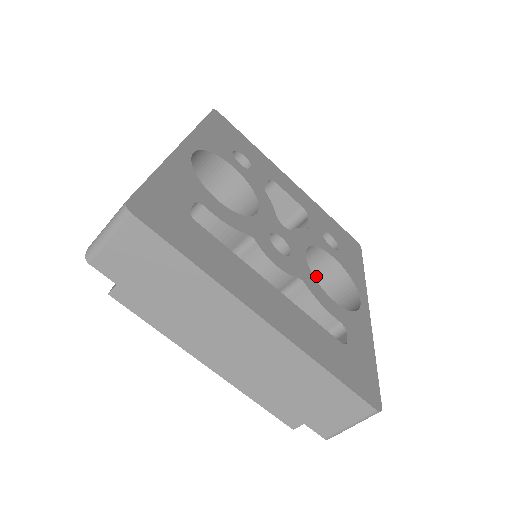
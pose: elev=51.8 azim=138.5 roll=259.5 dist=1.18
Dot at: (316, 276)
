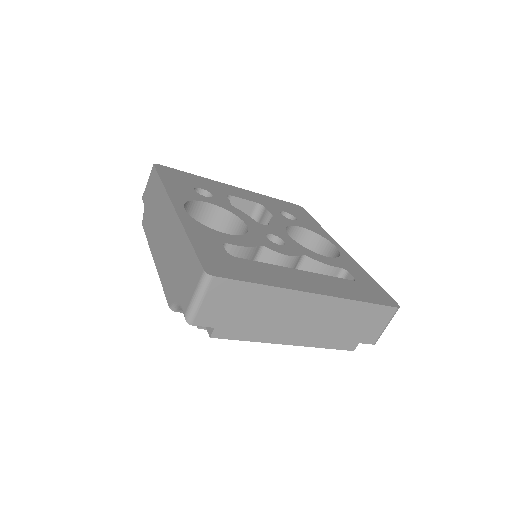
Dot at: occluded
